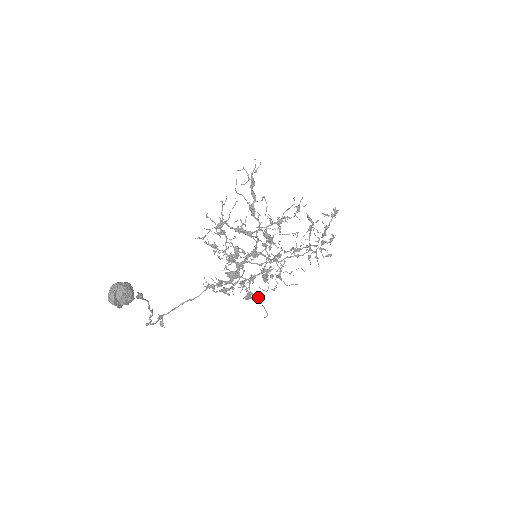
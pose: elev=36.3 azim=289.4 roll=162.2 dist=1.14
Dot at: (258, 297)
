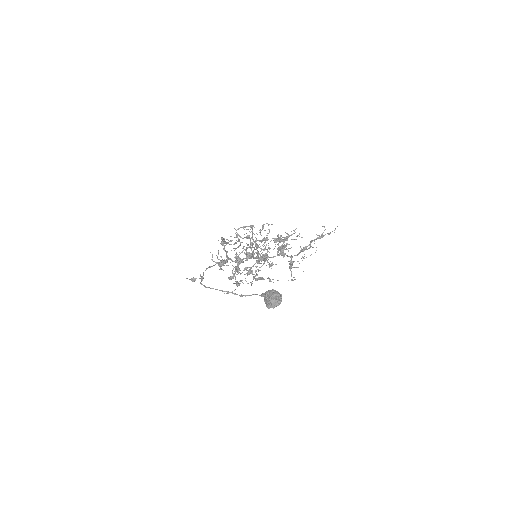
Dot at: occluded
